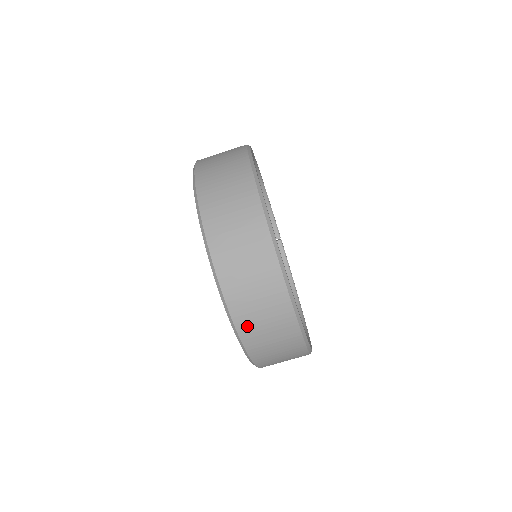
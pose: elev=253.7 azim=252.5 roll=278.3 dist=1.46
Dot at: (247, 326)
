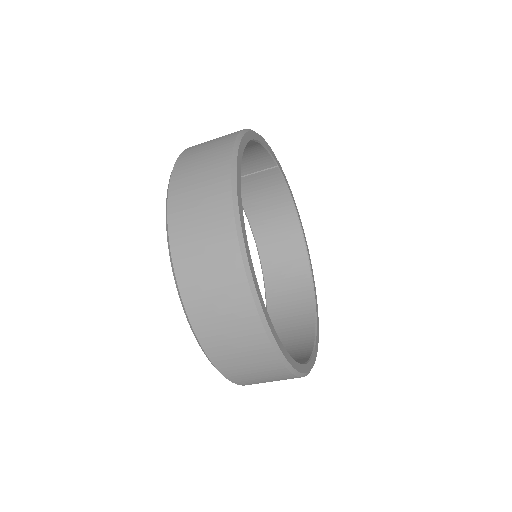
Dot at: occluded
